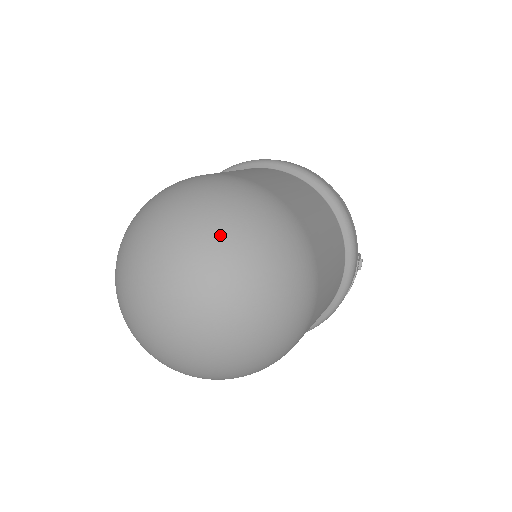
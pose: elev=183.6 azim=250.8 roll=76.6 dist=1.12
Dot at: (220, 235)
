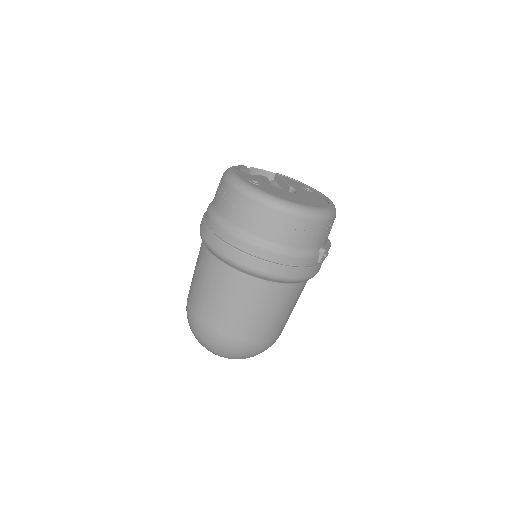
Dot at: occluded
